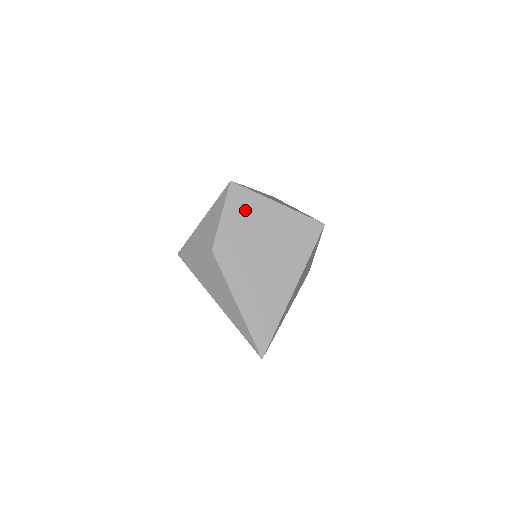
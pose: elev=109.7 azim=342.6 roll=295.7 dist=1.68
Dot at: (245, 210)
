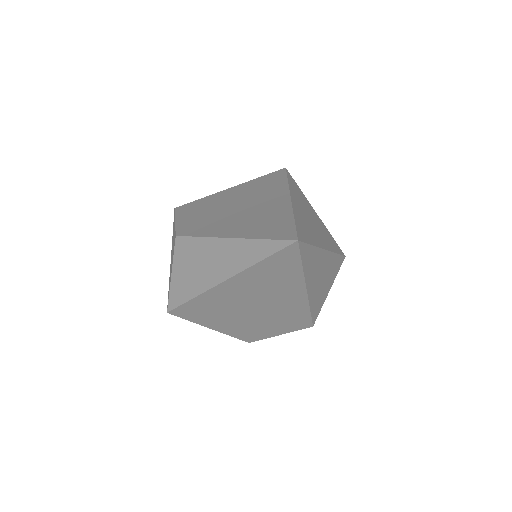
Dot at: (198, 207)
